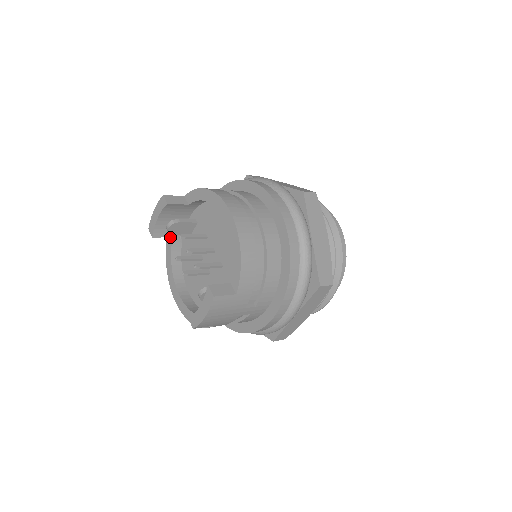
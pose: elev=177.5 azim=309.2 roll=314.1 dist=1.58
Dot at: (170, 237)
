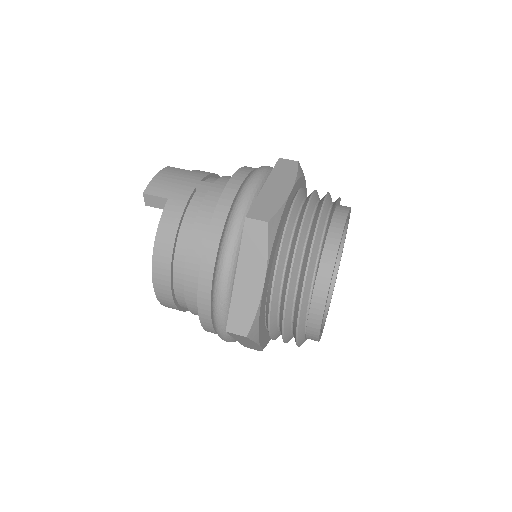
Dot at: occluded
